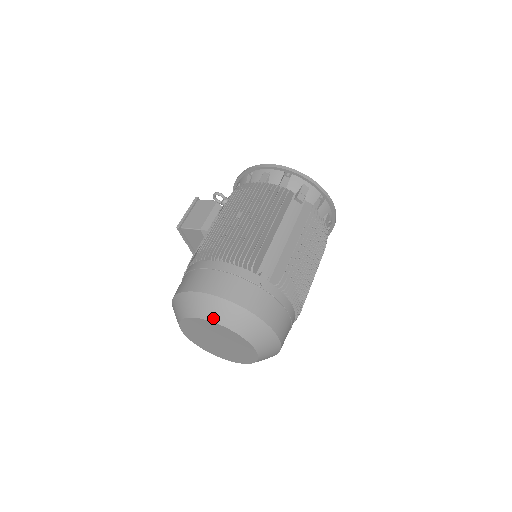
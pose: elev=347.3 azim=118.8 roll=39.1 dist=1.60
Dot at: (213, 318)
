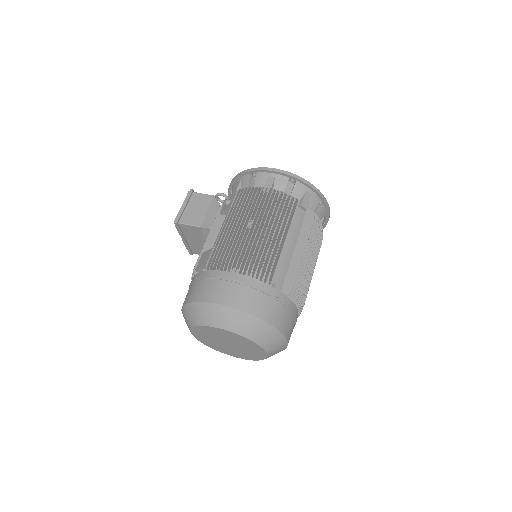
Dot at: (233, 329)
